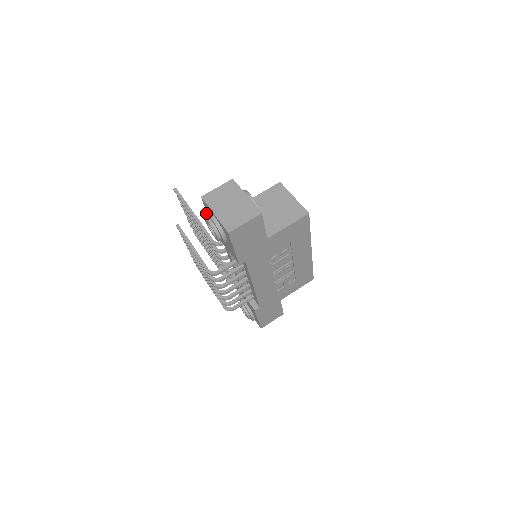
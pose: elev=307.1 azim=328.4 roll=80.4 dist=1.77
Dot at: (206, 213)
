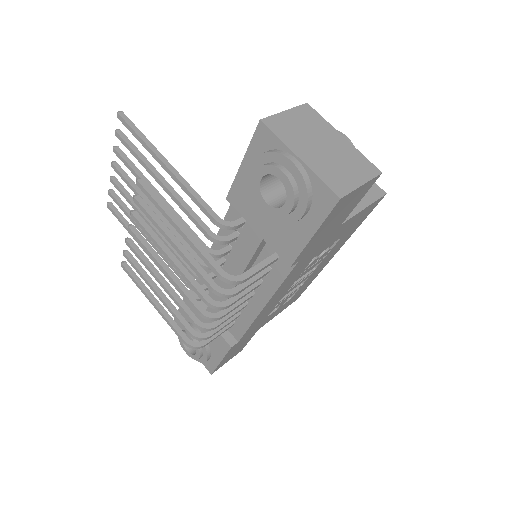
Dot at: (272, 154)
